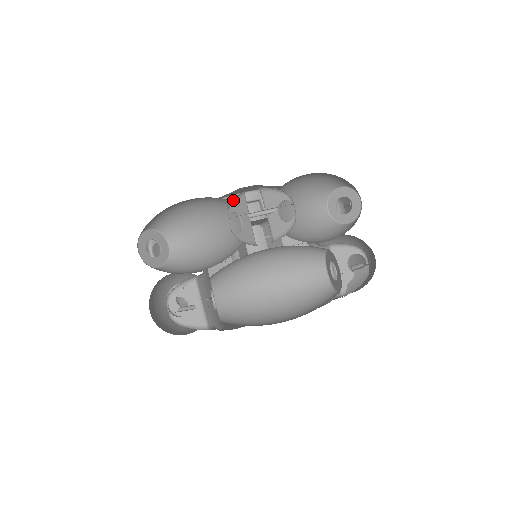
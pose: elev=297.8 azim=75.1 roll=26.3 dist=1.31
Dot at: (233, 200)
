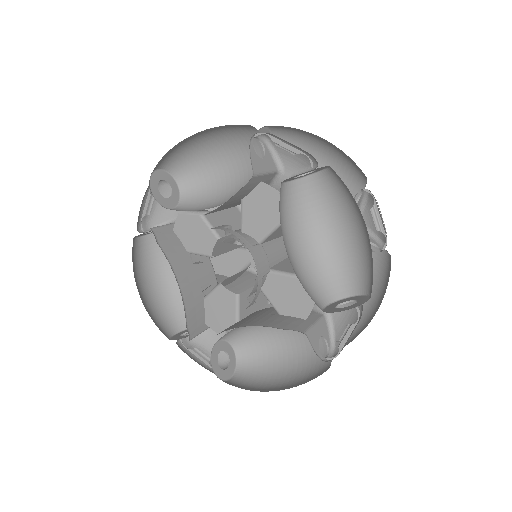
Dot at: occluded
